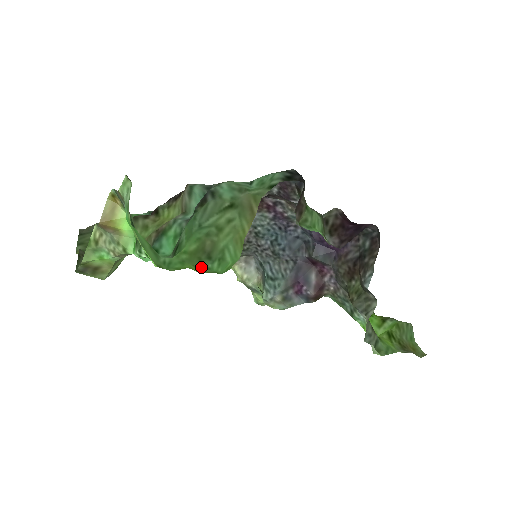
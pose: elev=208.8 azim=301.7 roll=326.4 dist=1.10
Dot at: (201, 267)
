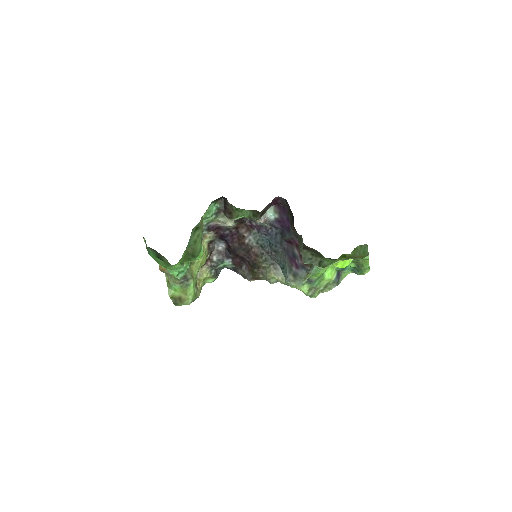
Dot at: occluded
